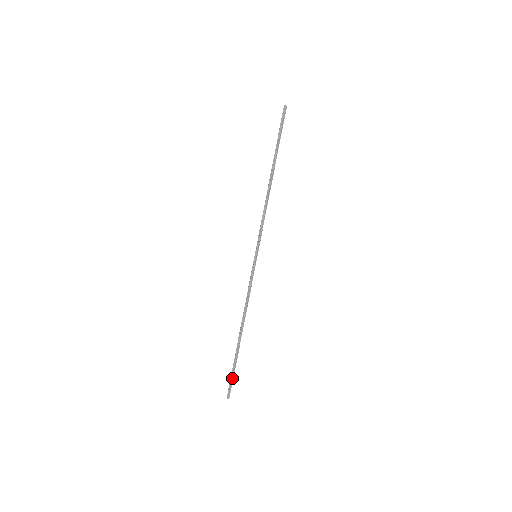
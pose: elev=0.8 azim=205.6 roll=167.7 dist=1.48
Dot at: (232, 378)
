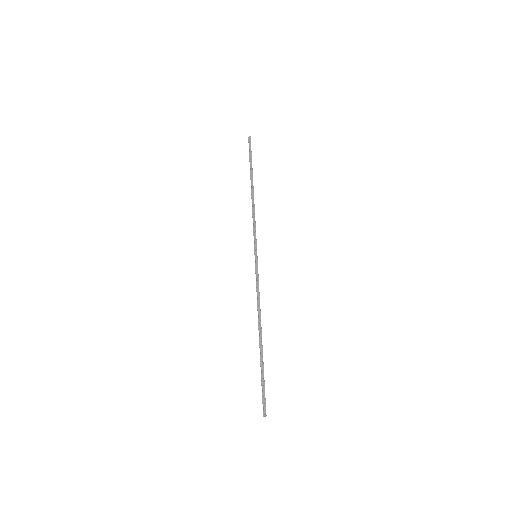
Dot at: (264, 388)
